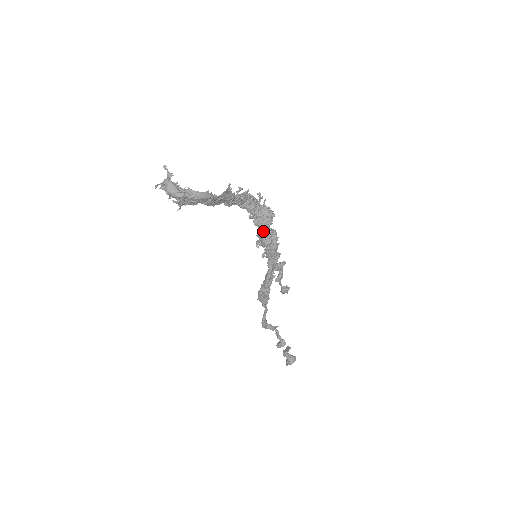
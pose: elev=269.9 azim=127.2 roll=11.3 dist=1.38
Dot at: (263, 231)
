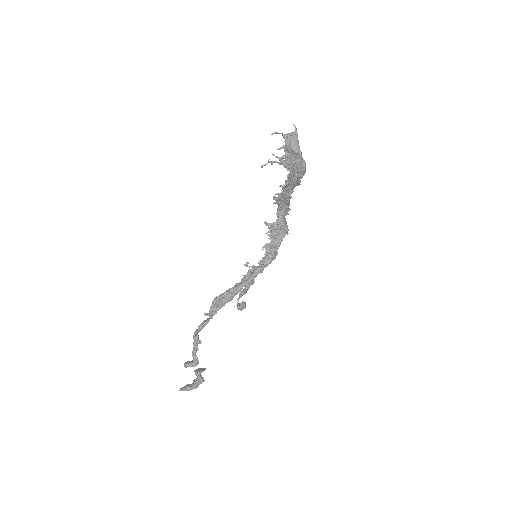
Dot at: (278, 238)
